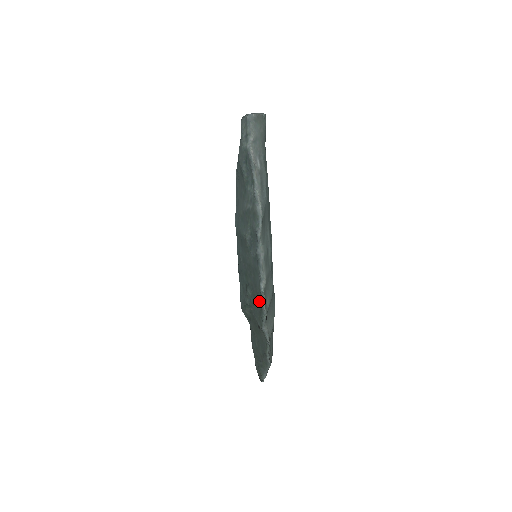
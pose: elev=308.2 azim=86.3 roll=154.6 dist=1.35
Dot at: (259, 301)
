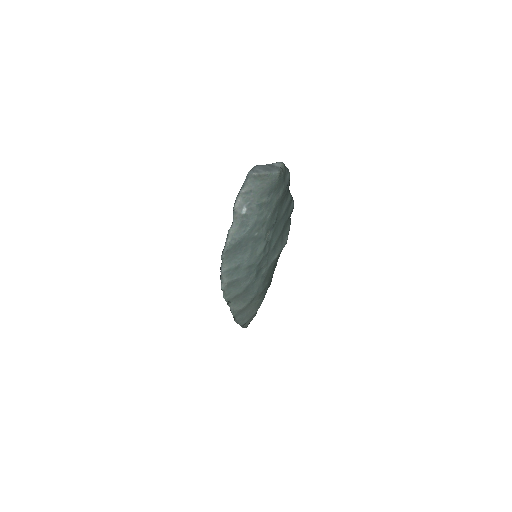
Dot at: occluded
